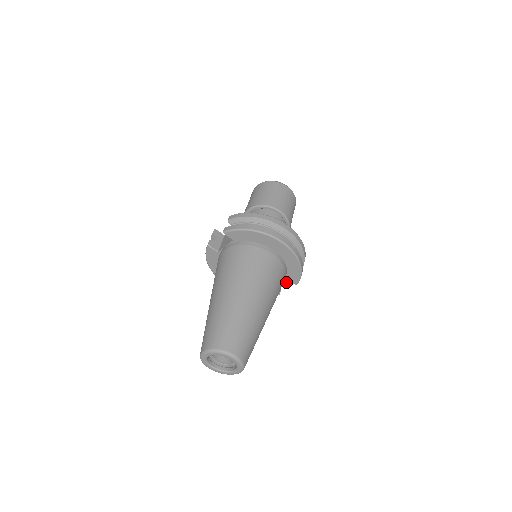
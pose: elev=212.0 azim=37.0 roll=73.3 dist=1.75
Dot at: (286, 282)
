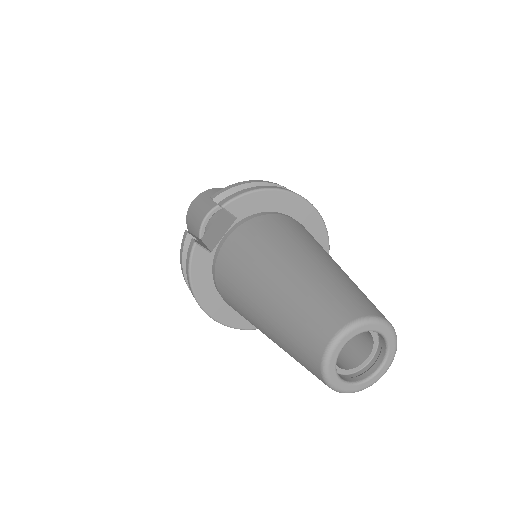
Dot at: occluded
